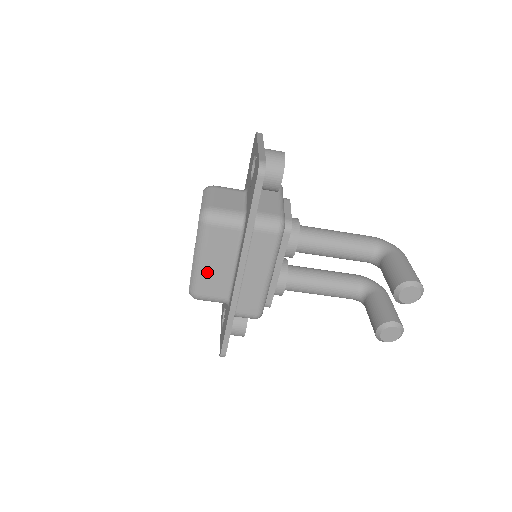
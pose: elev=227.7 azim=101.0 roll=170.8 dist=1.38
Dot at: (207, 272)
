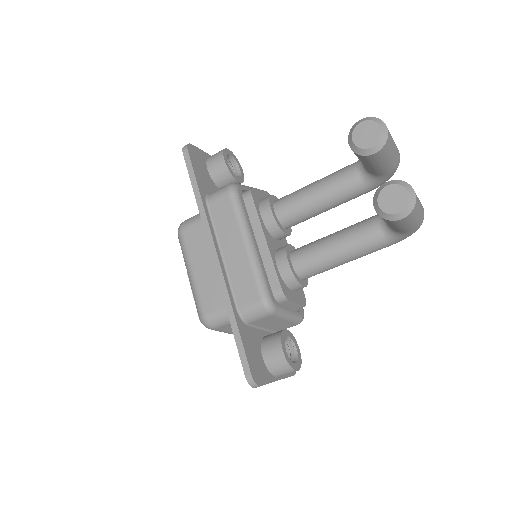
Dot at: (200, 282)
